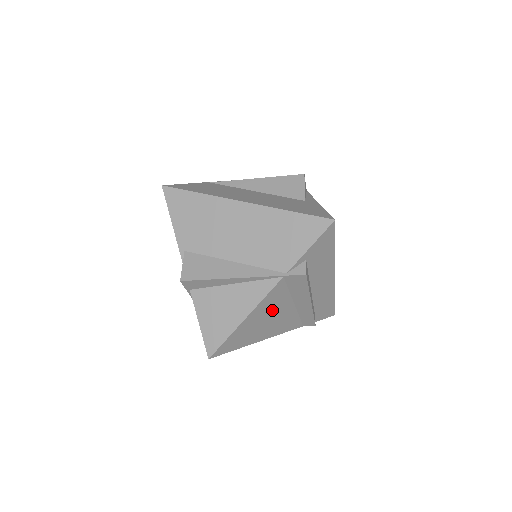
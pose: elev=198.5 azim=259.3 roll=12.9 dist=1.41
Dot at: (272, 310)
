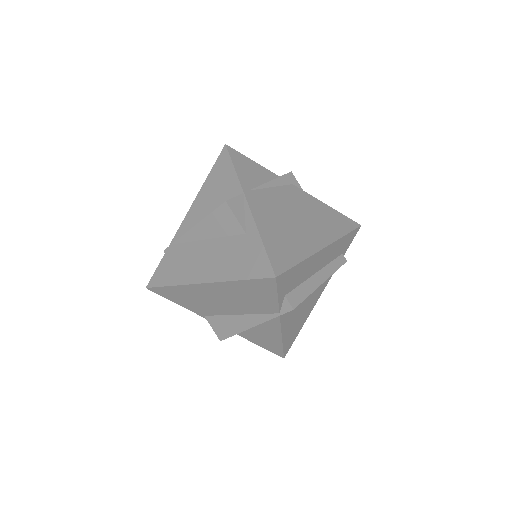
Dot at: (297, 312)
